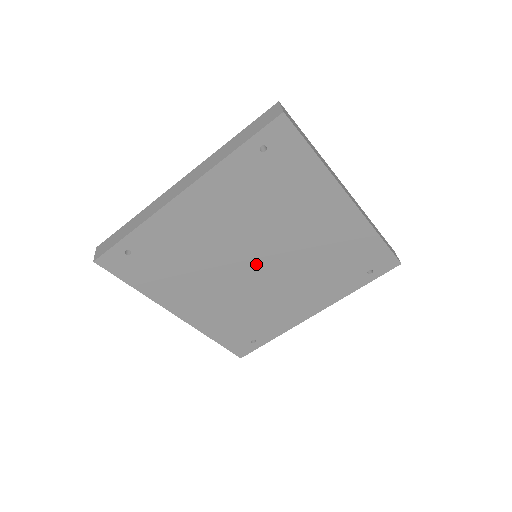
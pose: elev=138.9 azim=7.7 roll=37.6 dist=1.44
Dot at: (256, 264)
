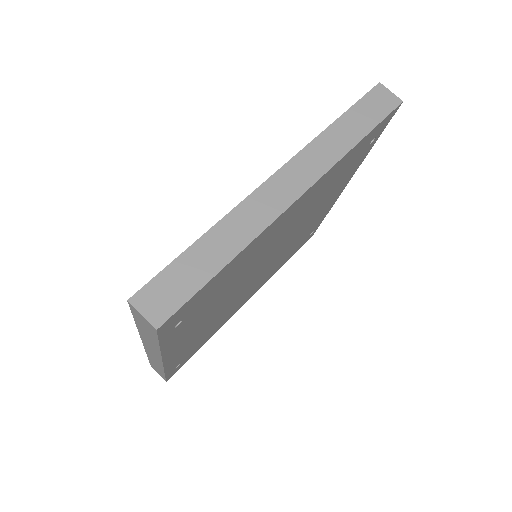
Dot at: (265, 265)
